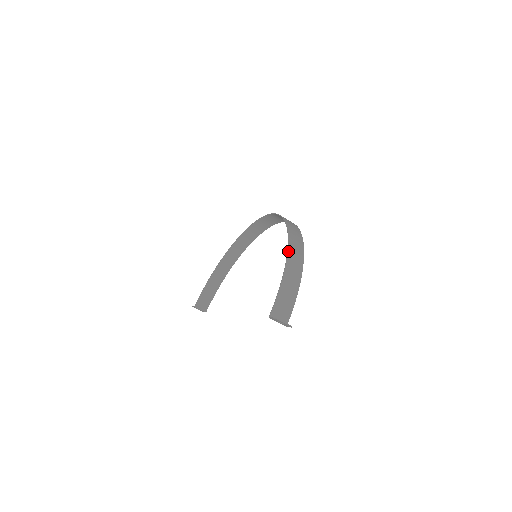
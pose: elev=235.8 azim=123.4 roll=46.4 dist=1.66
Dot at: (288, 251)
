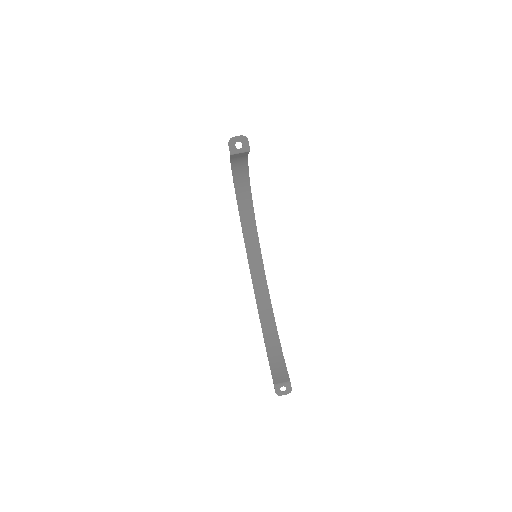
Dot at: (231, 168)
